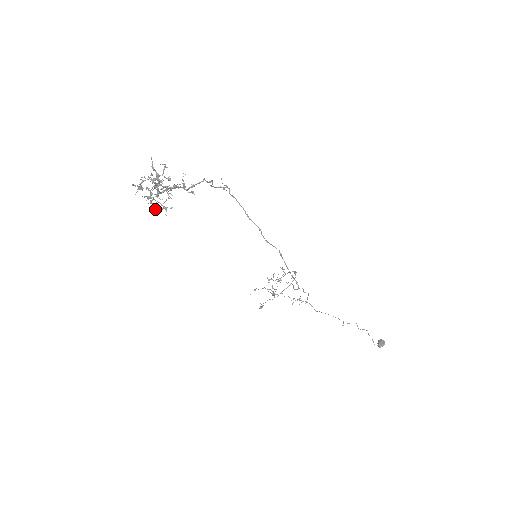
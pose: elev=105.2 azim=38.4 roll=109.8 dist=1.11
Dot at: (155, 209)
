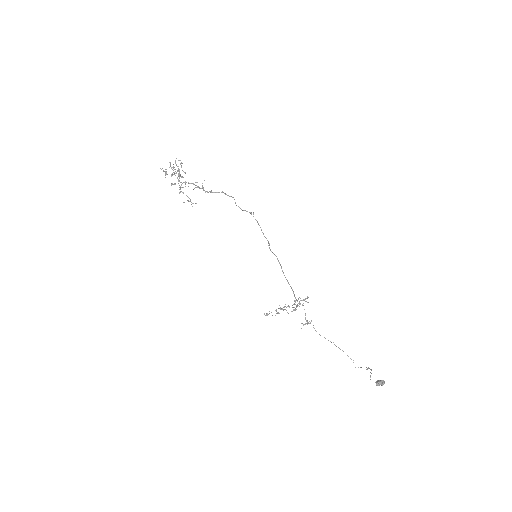
Dot at: occluded
